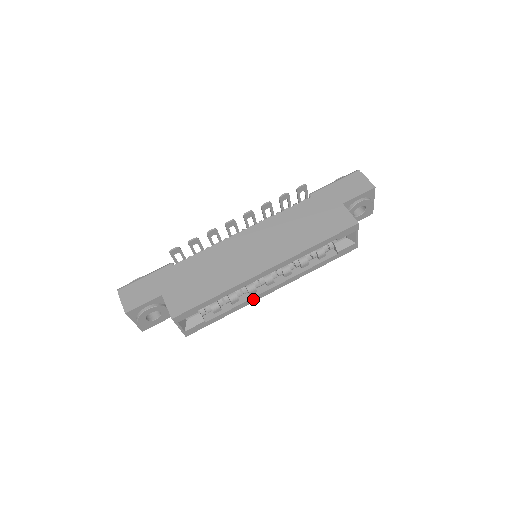
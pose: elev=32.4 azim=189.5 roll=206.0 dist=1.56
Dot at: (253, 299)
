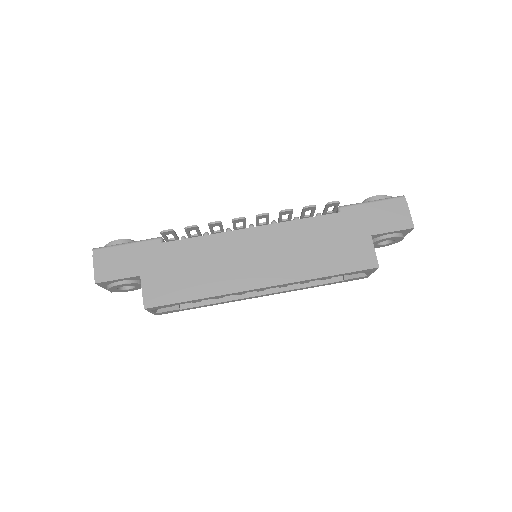
Dot at: (238, 299)
